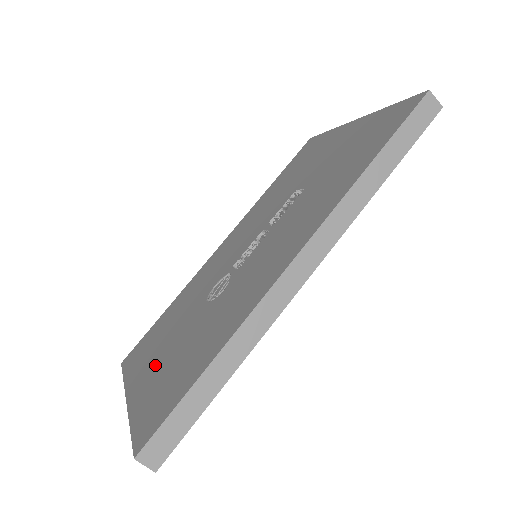
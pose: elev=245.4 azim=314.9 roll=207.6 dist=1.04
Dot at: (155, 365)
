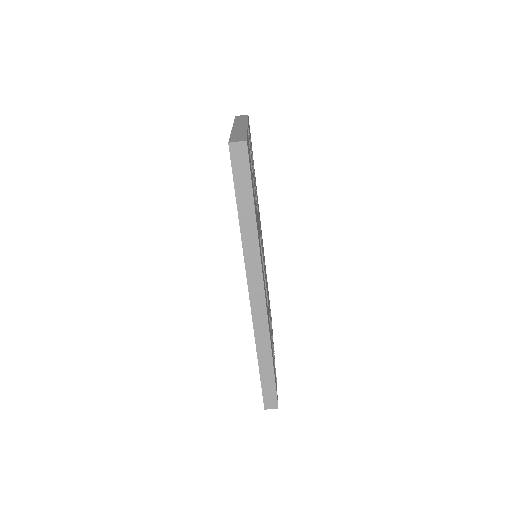
Dot at: occluded
